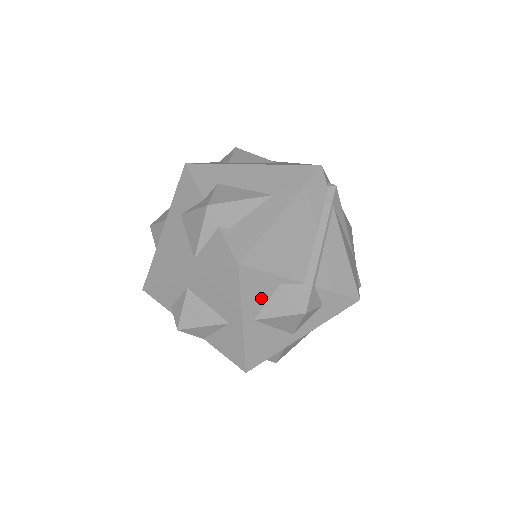
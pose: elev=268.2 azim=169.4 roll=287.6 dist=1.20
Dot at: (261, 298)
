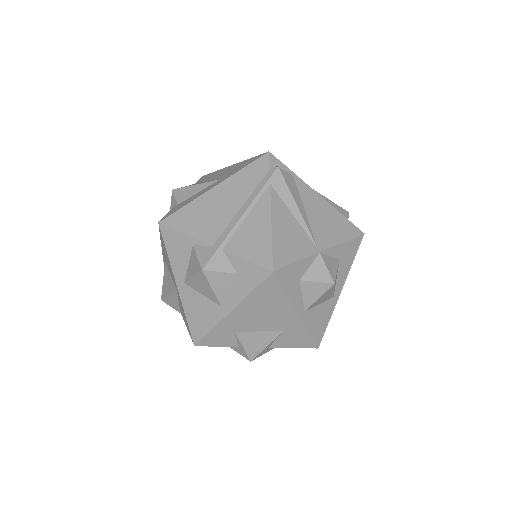
Dot at: (183, 259)
